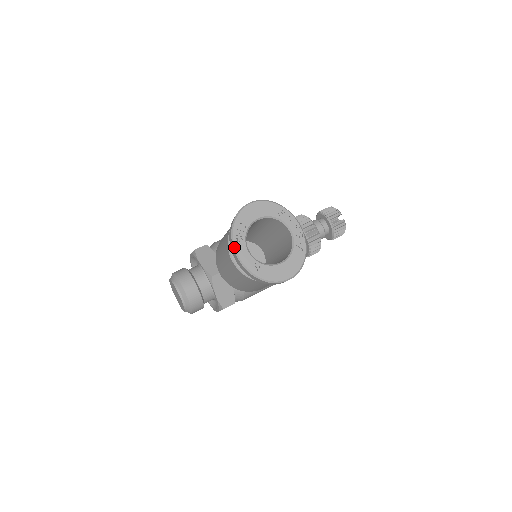
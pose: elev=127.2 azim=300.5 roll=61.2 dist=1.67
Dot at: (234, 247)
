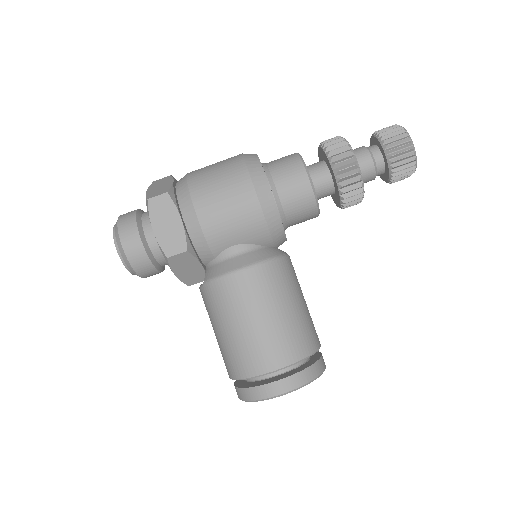
Dot at: occluded
